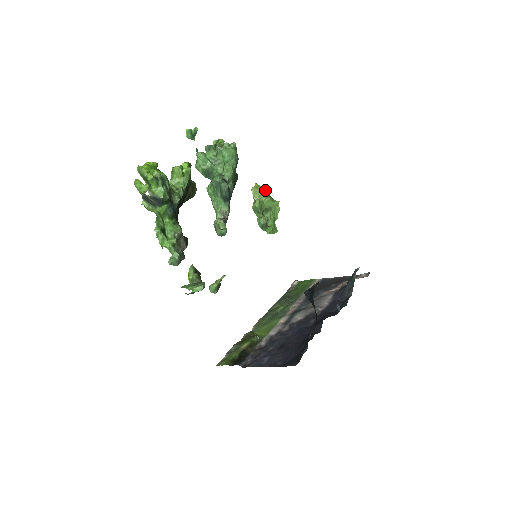
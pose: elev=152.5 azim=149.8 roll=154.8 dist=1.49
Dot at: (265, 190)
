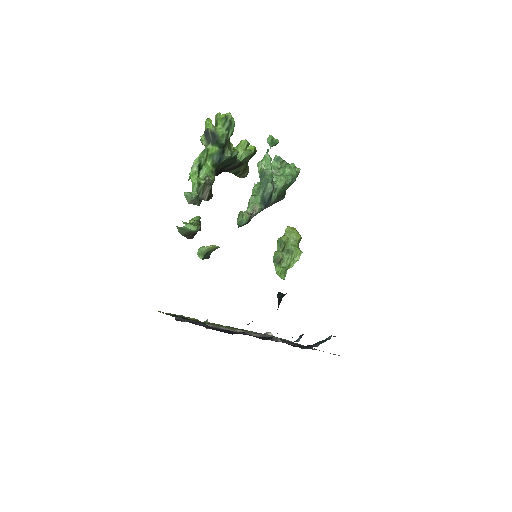
Dot at: (298, 235)
